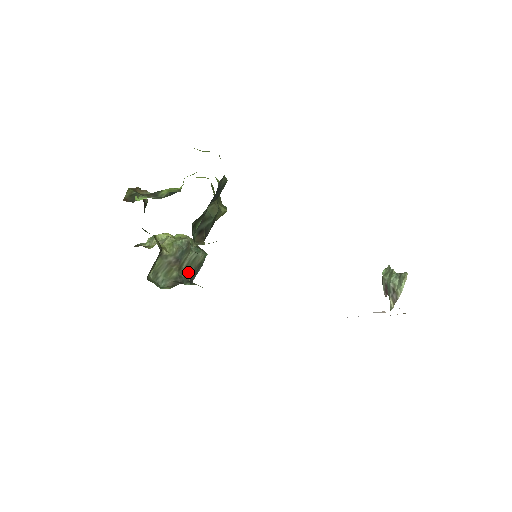
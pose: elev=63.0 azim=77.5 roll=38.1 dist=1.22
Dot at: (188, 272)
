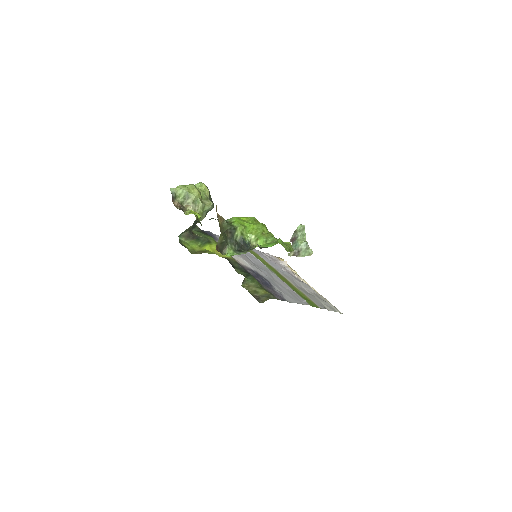
Dot at: occluded
